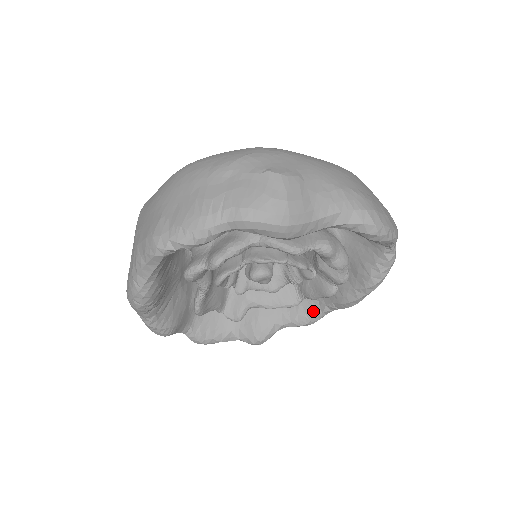
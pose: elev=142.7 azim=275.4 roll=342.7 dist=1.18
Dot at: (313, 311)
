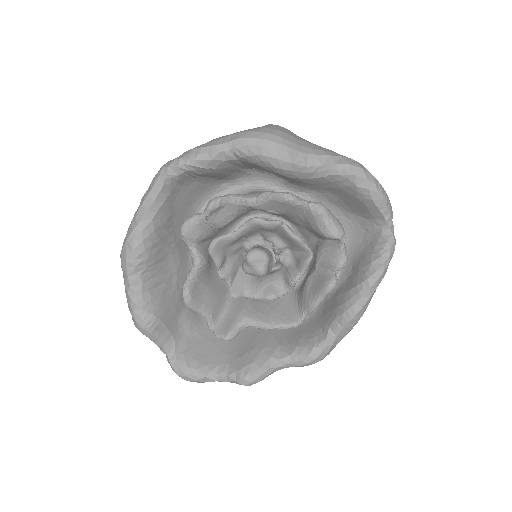
Dot at: (315, 340)
